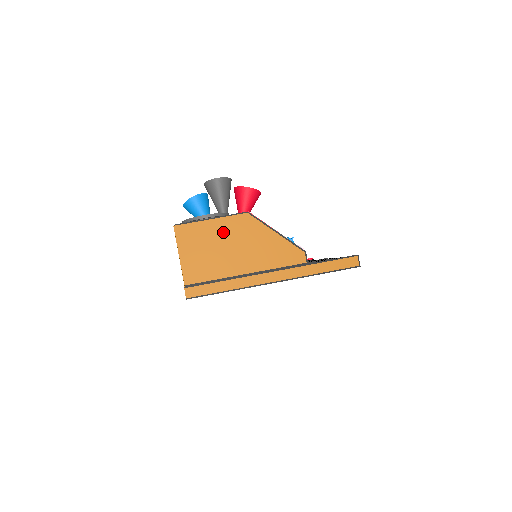
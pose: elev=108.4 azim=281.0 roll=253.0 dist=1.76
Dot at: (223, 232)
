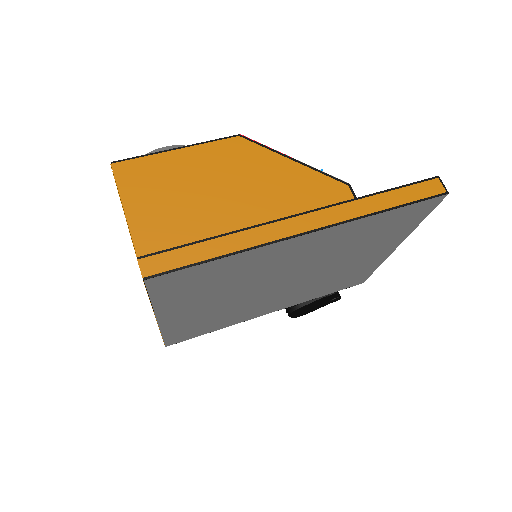
Dot at: (201, 166)
